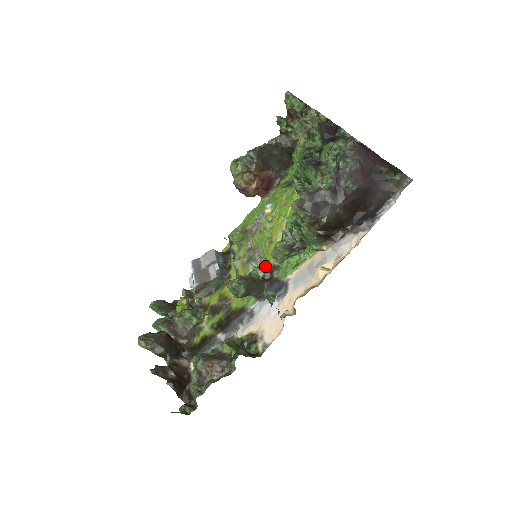
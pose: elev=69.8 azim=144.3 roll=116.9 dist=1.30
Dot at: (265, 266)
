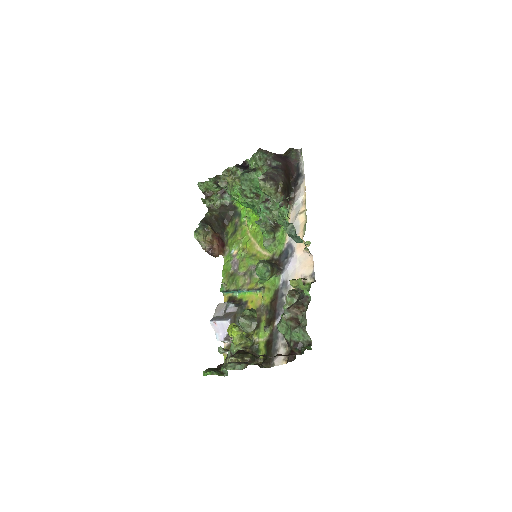
Dot at: occluded
